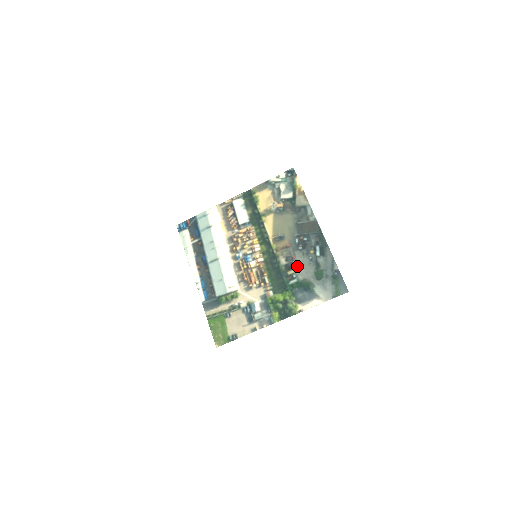
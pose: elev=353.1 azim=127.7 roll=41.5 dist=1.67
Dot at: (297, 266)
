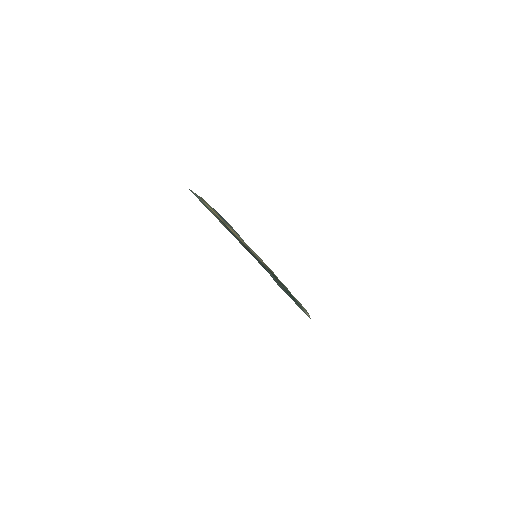
Dot at: occluded
